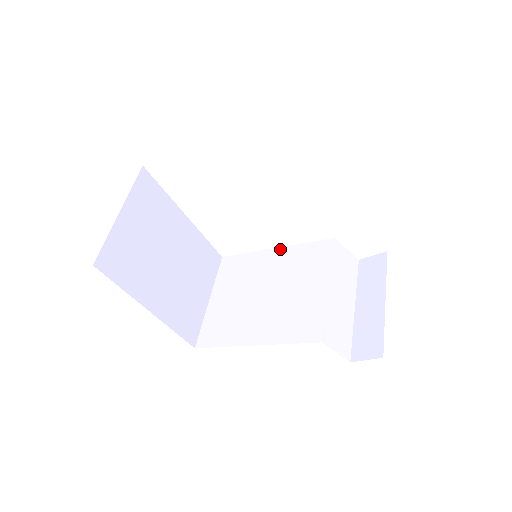
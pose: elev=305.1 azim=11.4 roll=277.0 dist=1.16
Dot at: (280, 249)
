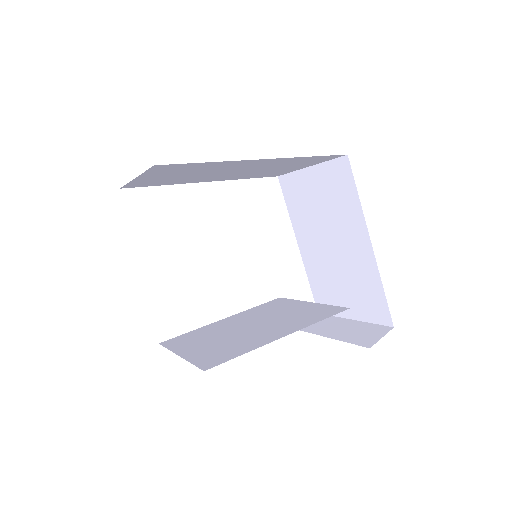
Dot at: (231, 316)
